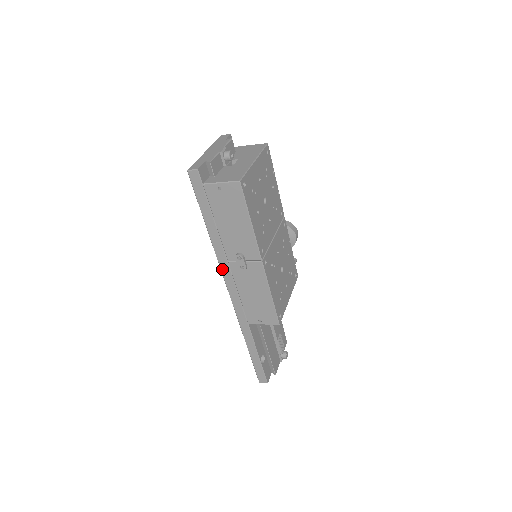
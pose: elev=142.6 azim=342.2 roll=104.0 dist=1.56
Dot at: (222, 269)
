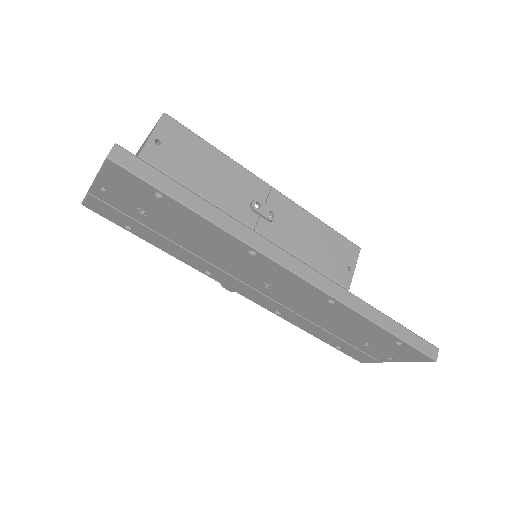
Dot at: (262, 250)
